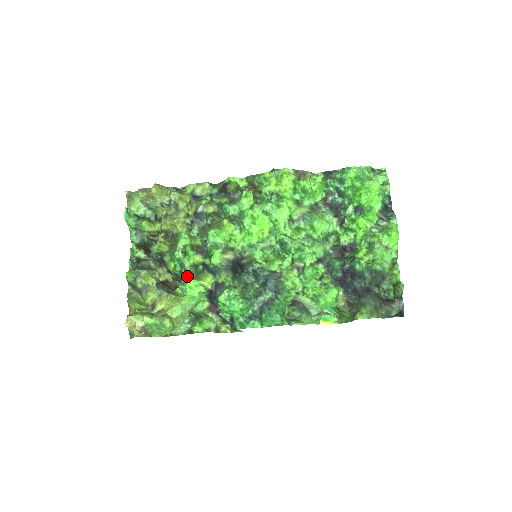
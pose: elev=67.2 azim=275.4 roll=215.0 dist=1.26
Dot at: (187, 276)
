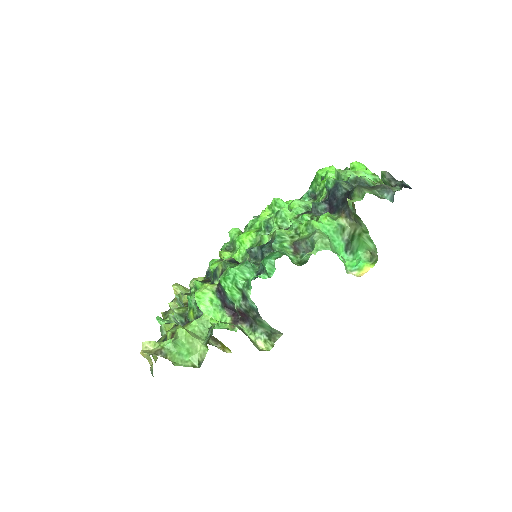
Dot at: occluded
